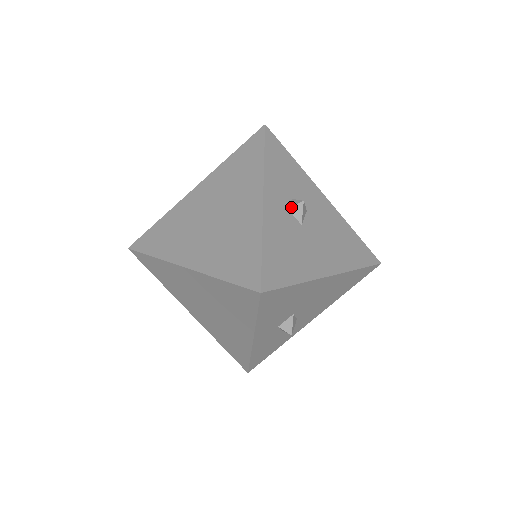
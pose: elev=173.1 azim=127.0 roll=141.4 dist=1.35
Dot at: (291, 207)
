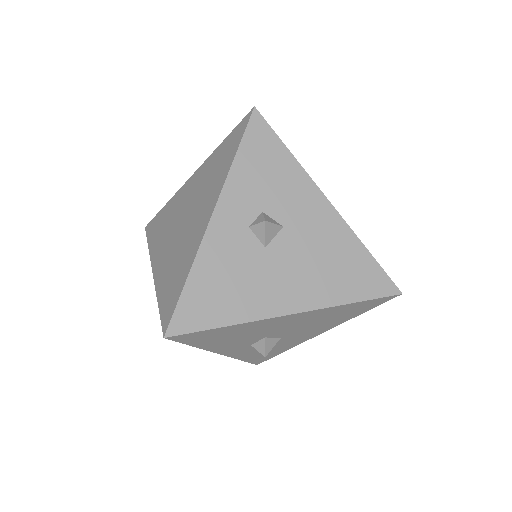
Dot at: (252, 226)
